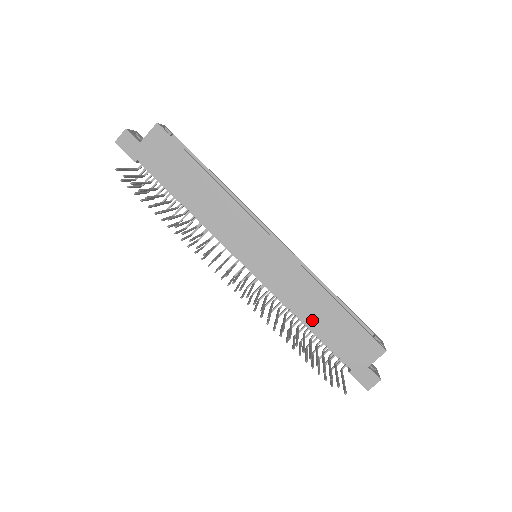
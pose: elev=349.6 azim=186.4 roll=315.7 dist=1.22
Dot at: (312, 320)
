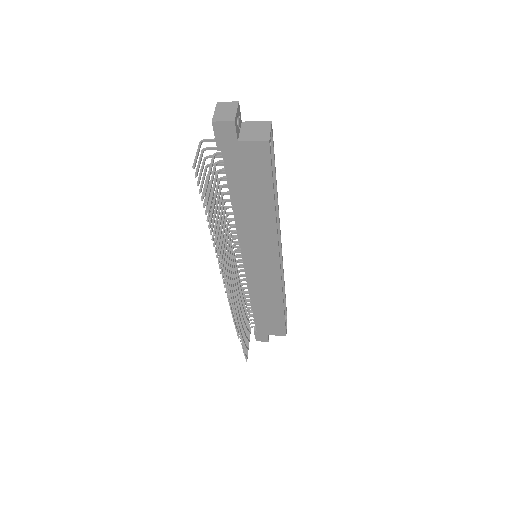
Dot at: (258, 306)
